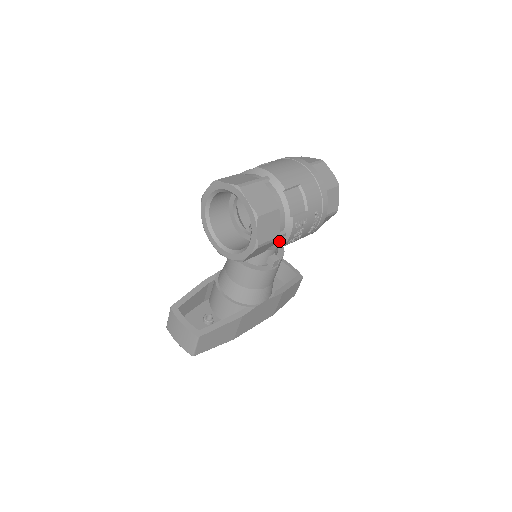
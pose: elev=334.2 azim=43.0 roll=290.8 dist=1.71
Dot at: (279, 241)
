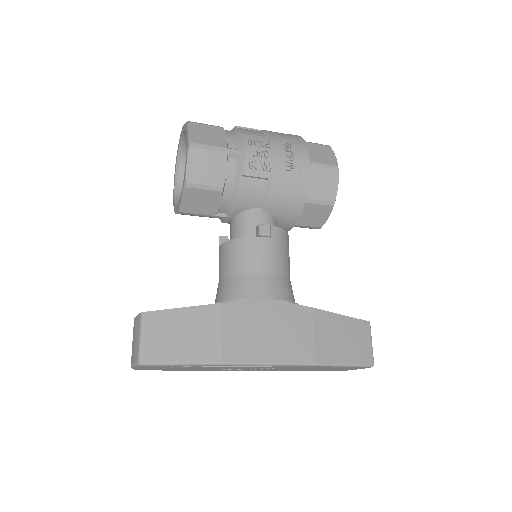
Dot at: (237, 166)
